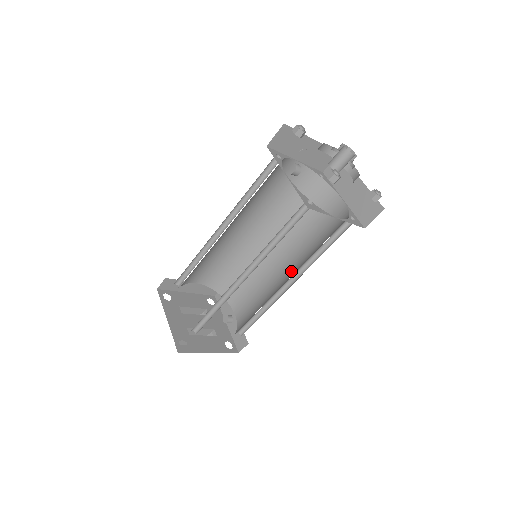
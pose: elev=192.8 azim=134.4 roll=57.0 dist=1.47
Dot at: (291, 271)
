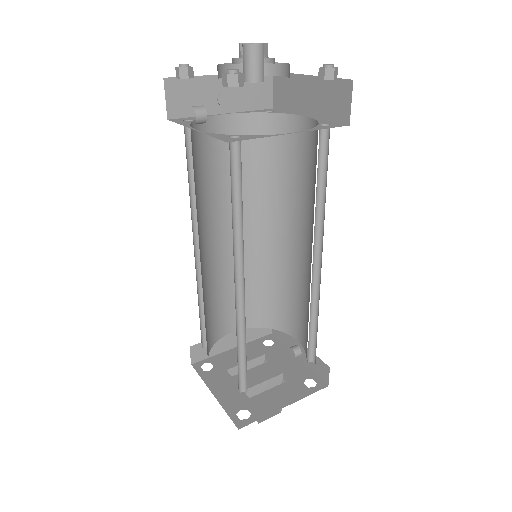
Dot at: (311, 246)
